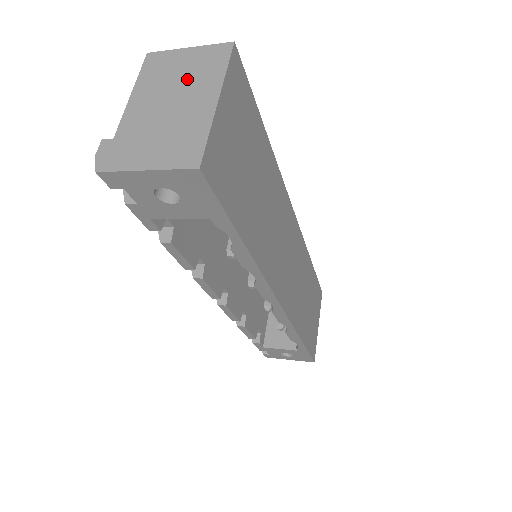
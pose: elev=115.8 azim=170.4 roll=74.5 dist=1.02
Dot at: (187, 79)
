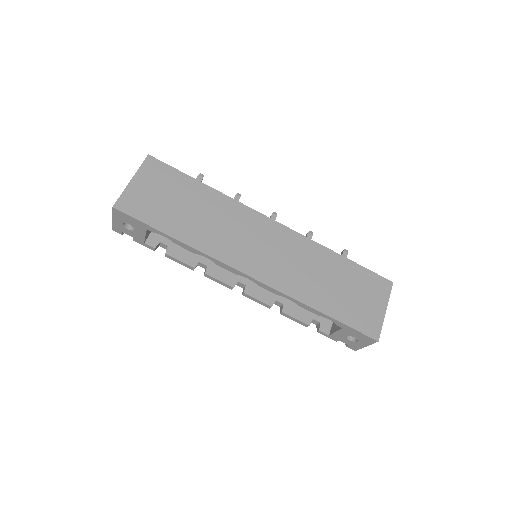
Dot at: occluded
